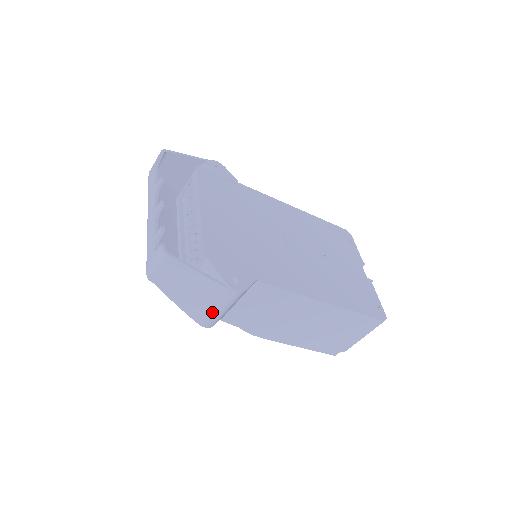
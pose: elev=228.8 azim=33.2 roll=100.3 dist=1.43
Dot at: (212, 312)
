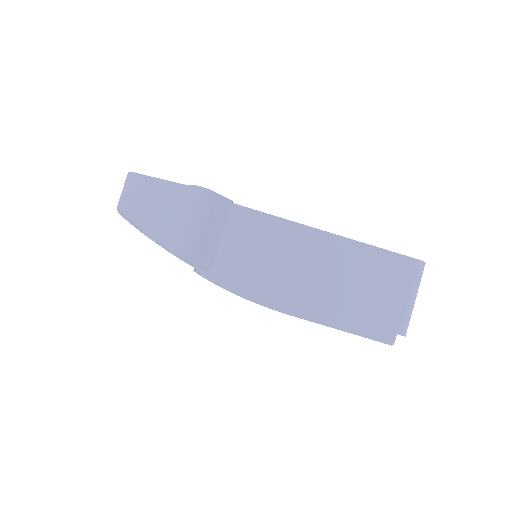
Dot at: (184, 226)
